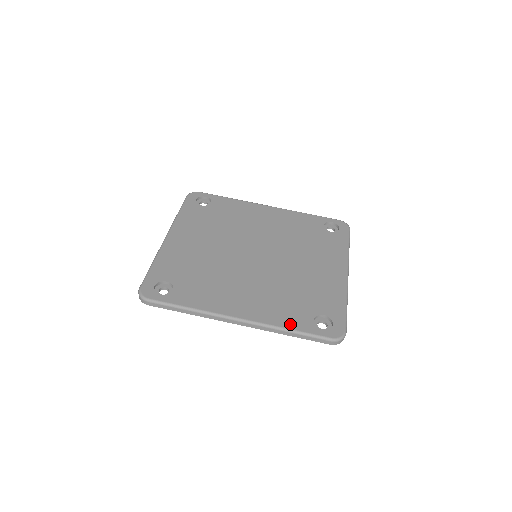
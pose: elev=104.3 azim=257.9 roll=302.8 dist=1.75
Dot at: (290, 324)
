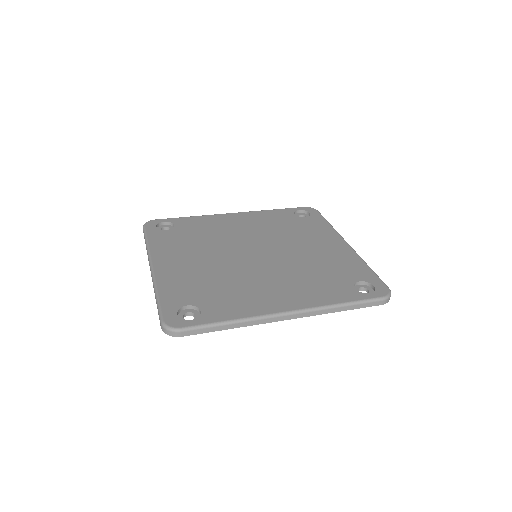
Dot at: (338, 299)
